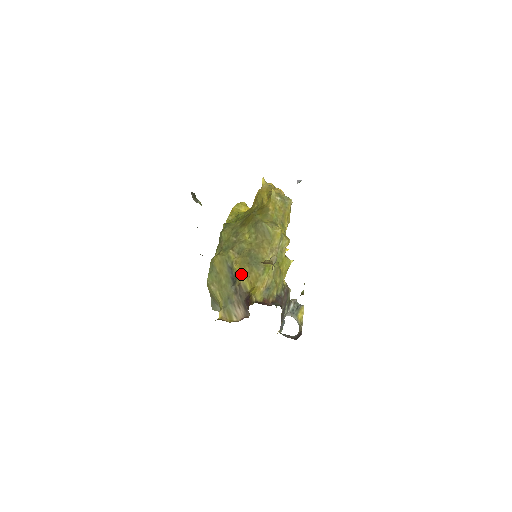
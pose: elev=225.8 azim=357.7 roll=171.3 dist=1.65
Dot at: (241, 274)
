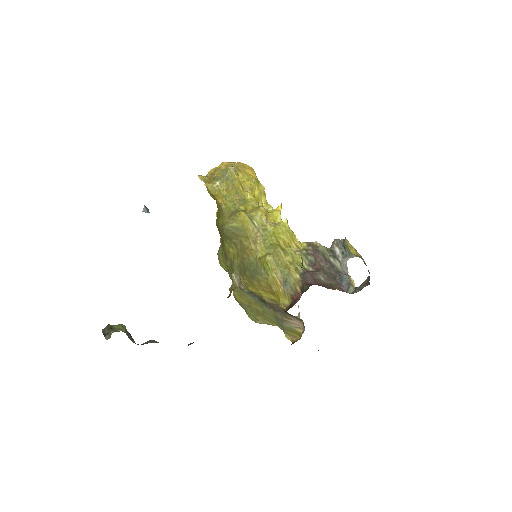
Dot at: (258, 292)
